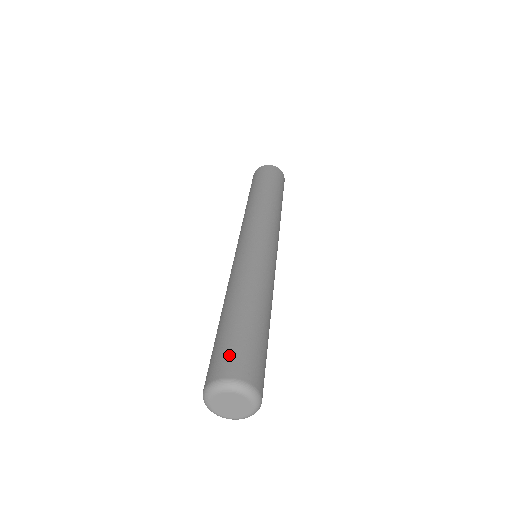
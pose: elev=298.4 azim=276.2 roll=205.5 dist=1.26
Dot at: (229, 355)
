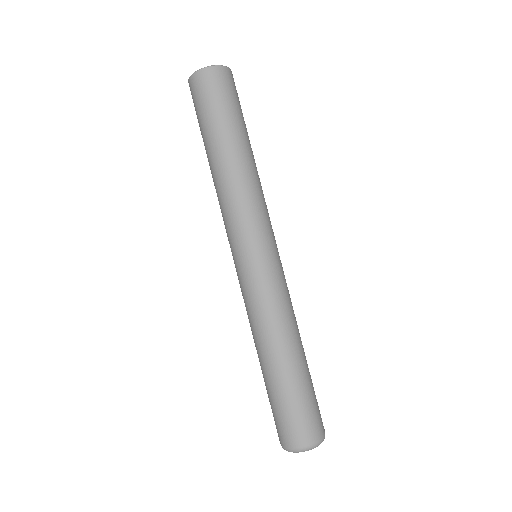
Dot at: (289, 425)
